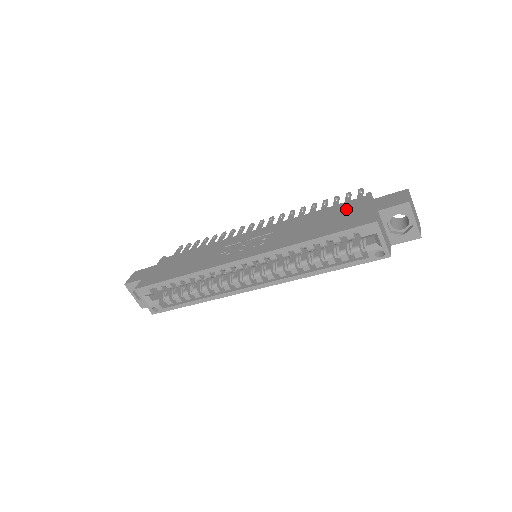
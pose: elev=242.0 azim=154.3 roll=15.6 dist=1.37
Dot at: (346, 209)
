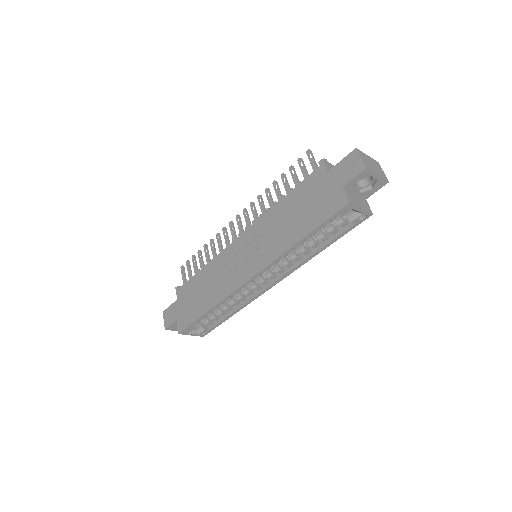
Dot at: (311, 190)
